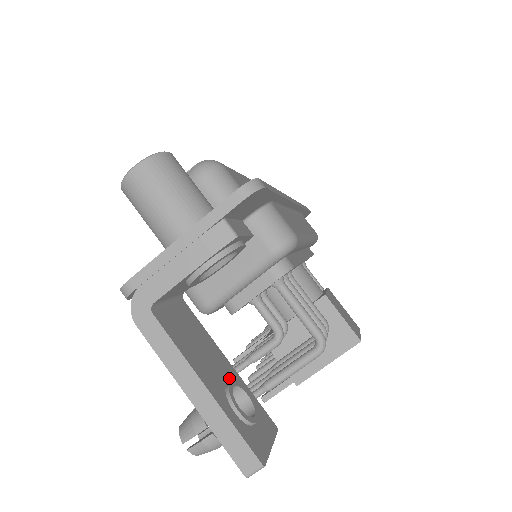
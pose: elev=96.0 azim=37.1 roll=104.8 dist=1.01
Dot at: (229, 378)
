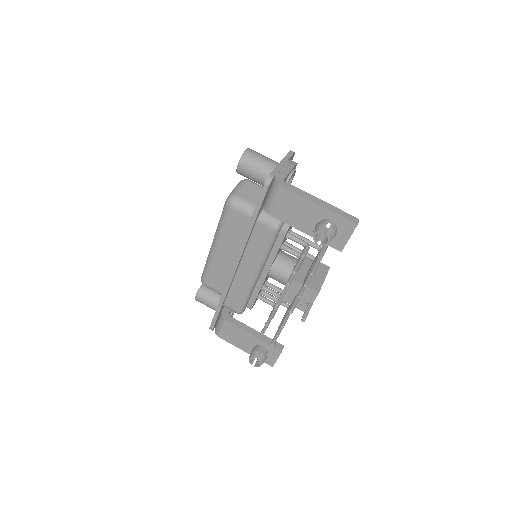
Dot at: occluded
